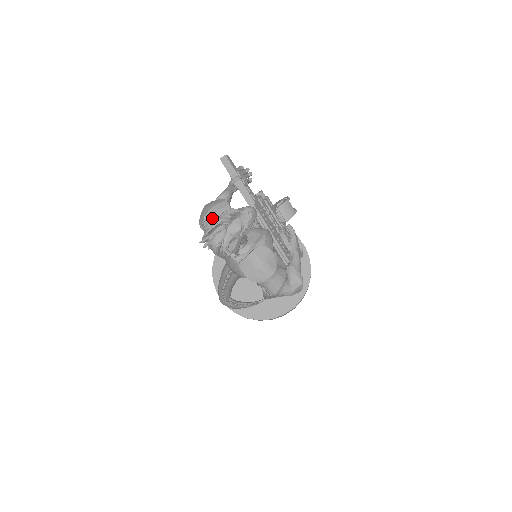
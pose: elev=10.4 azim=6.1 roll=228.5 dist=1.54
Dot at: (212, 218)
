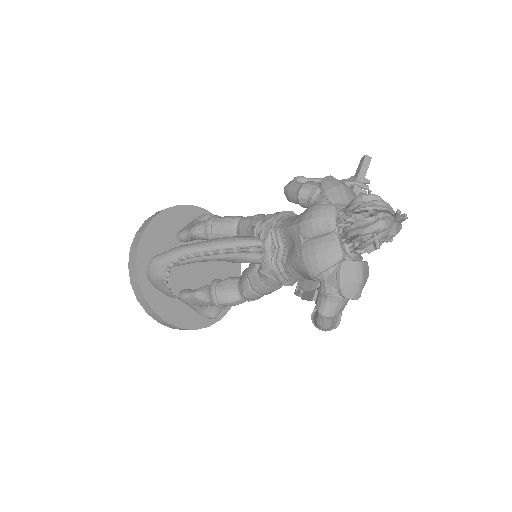
Dot at: (383, 200)
